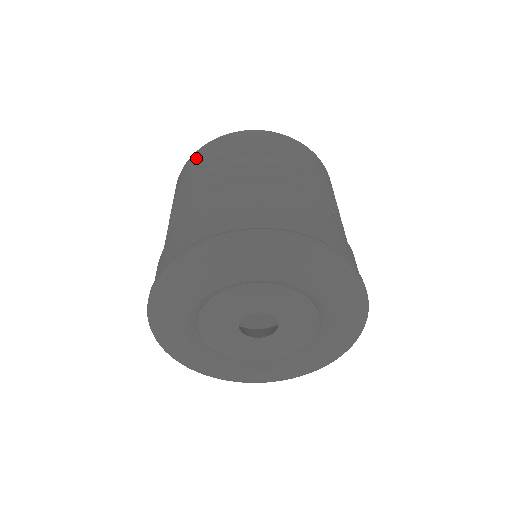
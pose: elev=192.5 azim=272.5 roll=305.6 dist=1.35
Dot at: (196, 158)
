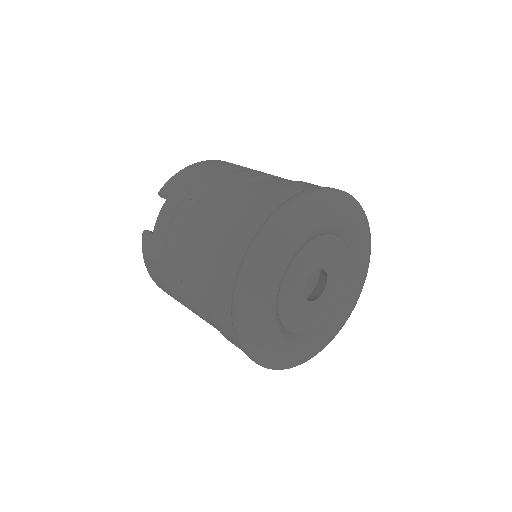
Dot at: (198, 168)
